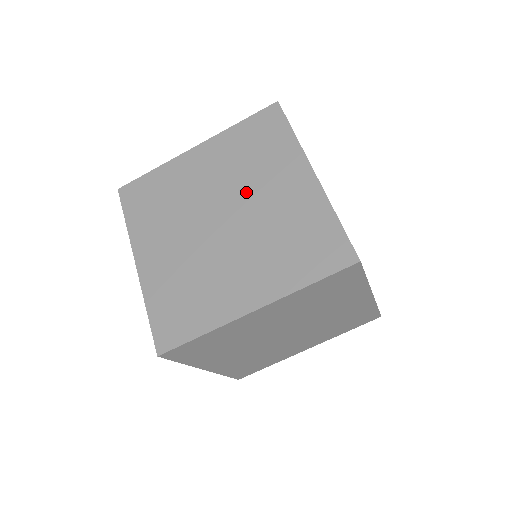
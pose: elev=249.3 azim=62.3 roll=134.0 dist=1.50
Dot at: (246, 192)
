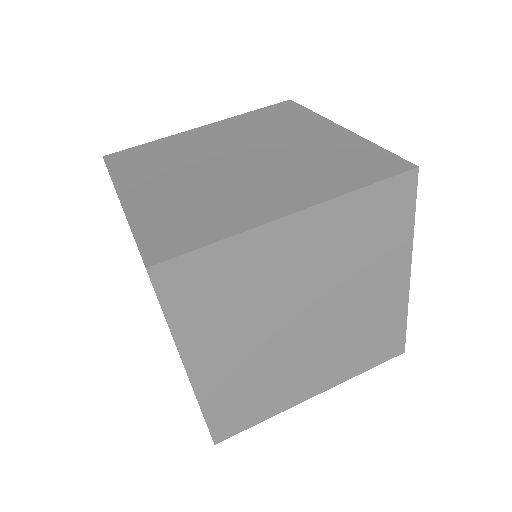
Dot at: (265, 143)
